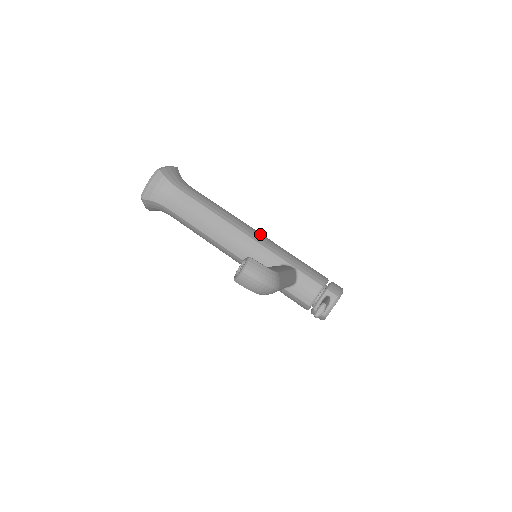
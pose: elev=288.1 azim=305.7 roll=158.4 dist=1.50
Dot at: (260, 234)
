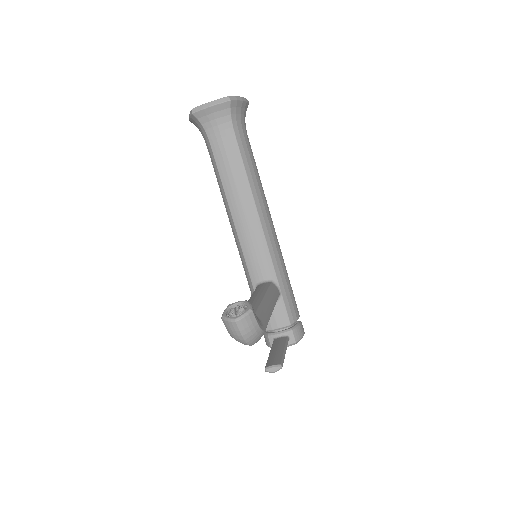
Dot at: (275, 234)
